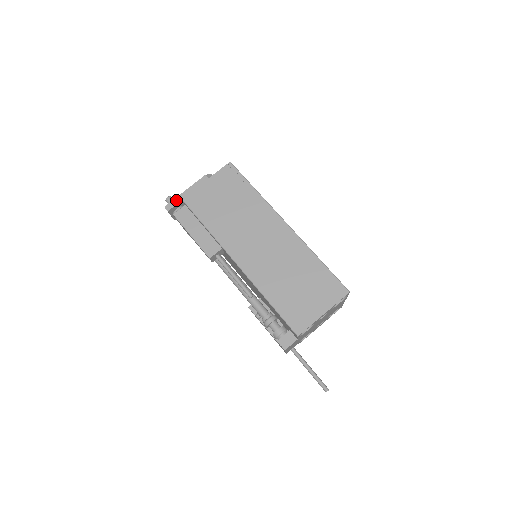
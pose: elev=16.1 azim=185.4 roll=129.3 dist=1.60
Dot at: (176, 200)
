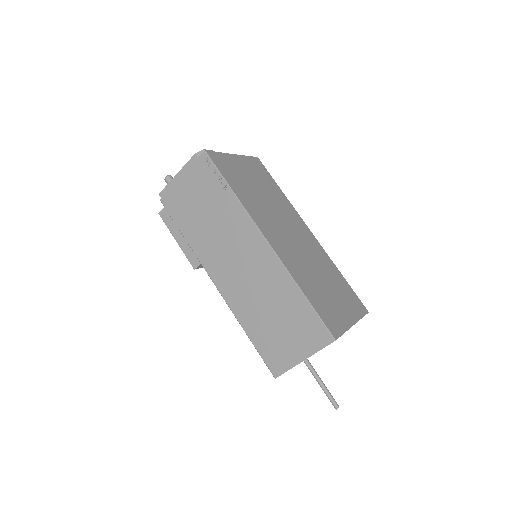
Dot at: (169, 186)
